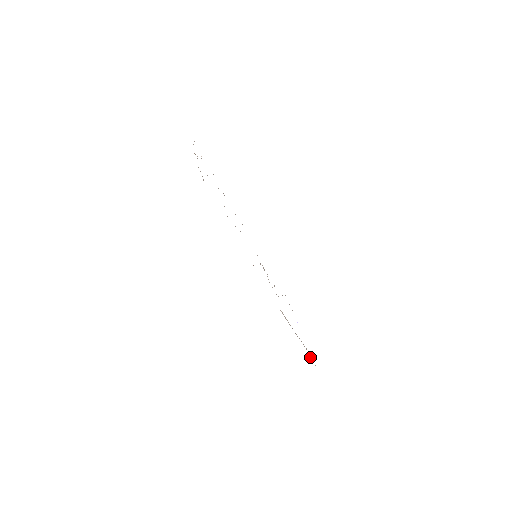
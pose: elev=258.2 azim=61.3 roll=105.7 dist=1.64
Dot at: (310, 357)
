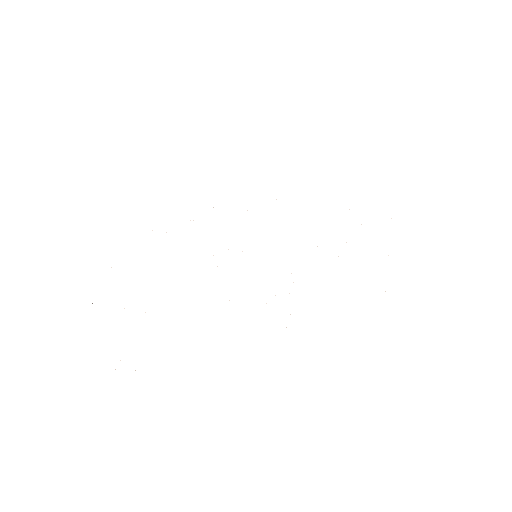
Dot at: occluded
